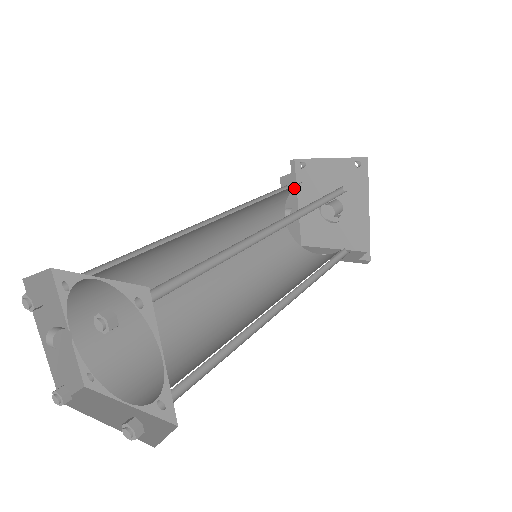
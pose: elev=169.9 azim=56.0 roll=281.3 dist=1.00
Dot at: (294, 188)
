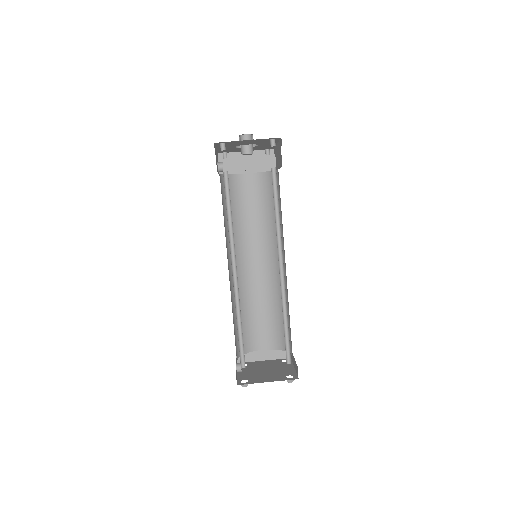
Dot at: (215, 150)
